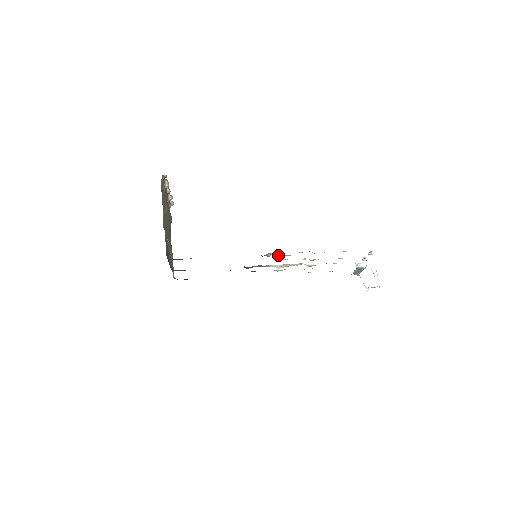
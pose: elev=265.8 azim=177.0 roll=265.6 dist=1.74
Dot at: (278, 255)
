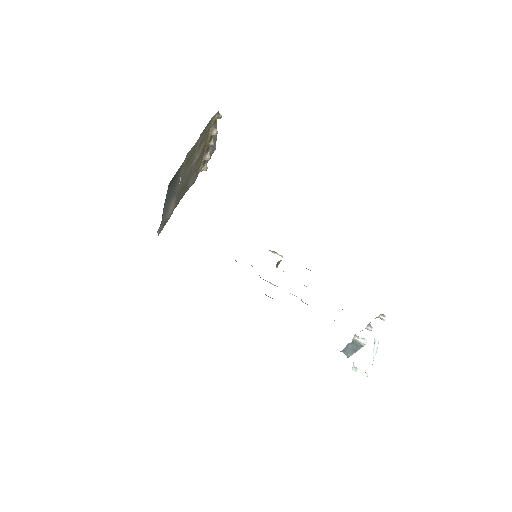
Dot at: (282, 257)
